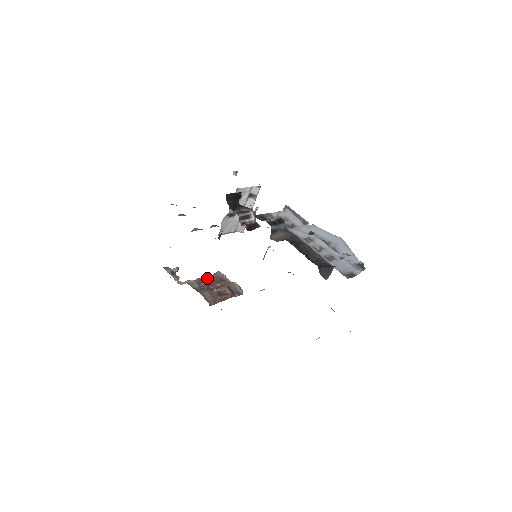
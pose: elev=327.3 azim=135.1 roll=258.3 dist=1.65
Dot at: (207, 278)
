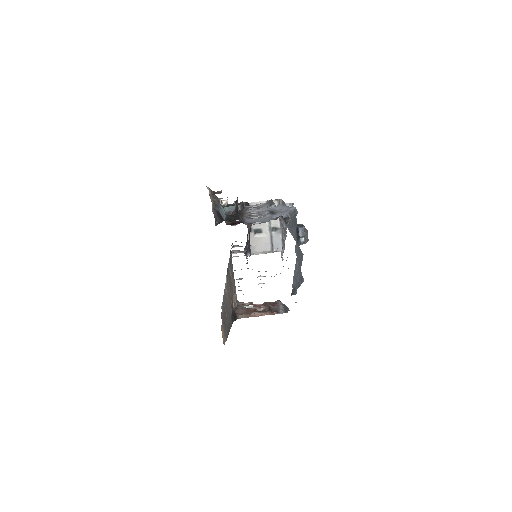
Dot at: (262, 304)
